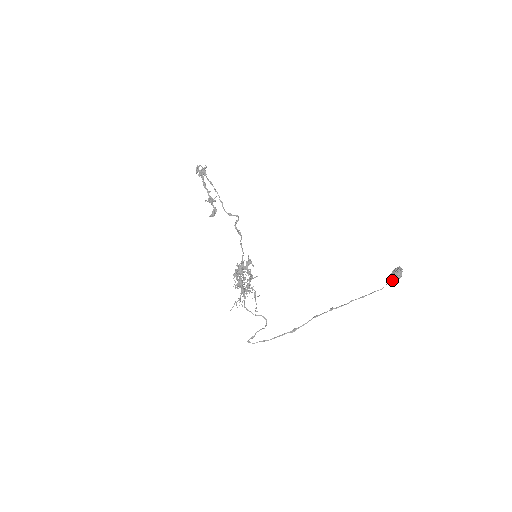
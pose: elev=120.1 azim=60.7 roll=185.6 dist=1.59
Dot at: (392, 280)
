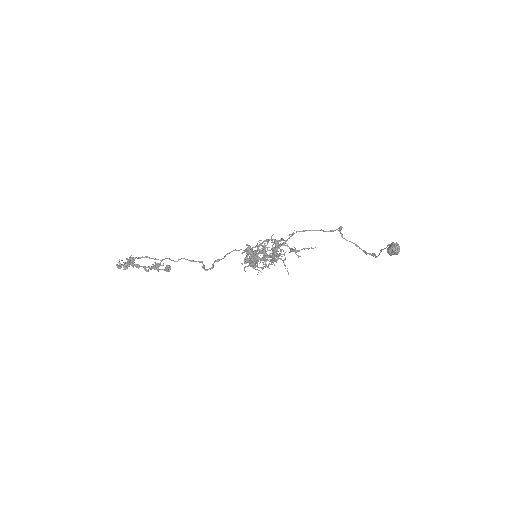
Dot at: (396, 249)
